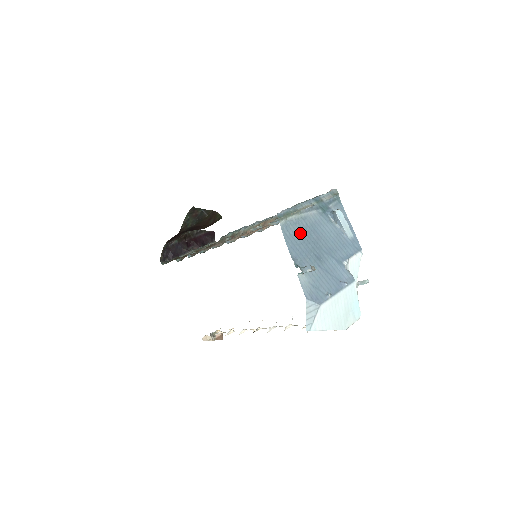
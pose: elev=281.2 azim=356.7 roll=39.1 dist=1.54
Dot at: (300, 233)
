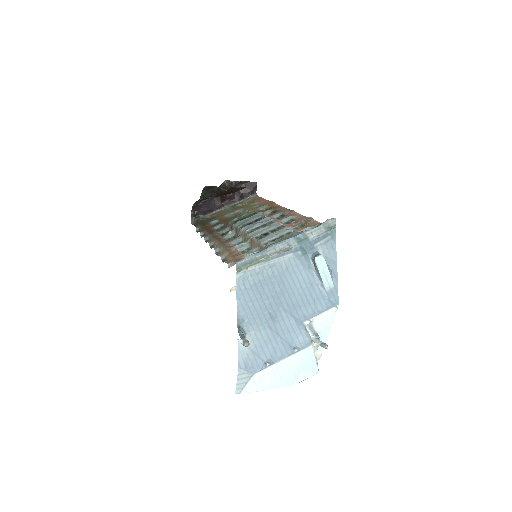
Dot at: (260, 286)
